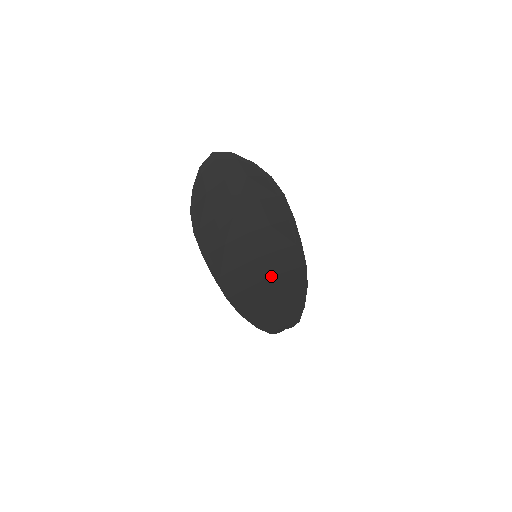
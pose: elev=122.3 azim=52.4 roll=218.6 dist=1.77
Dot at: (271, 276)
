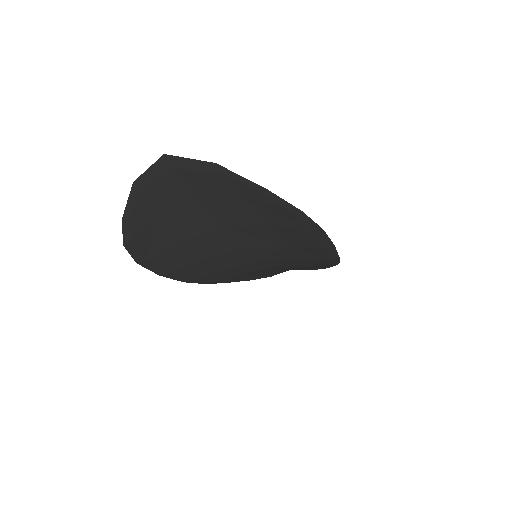
Dot at: (279, 266)
